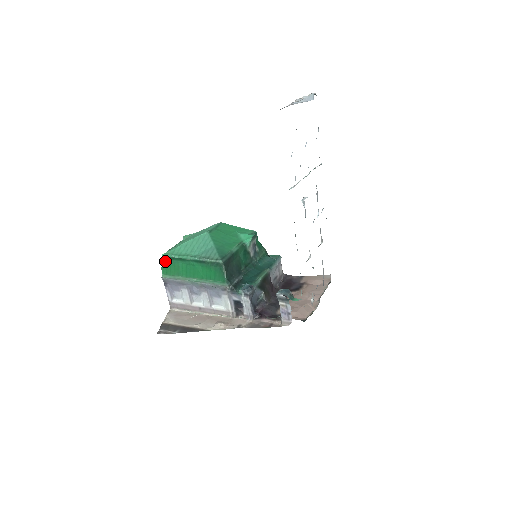
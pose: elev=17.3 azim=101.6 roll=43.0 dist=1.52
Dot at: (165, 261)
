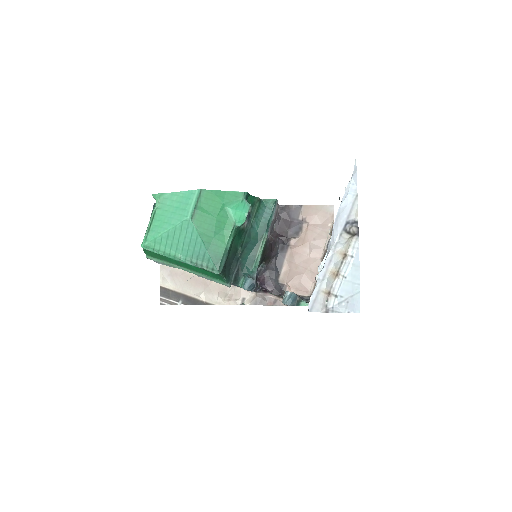
Dot at: (147, 250)
